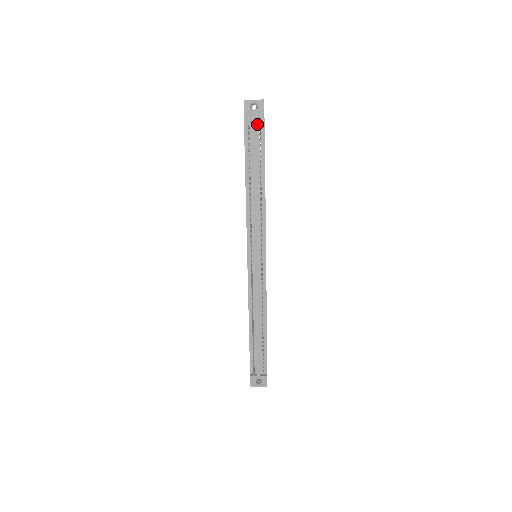
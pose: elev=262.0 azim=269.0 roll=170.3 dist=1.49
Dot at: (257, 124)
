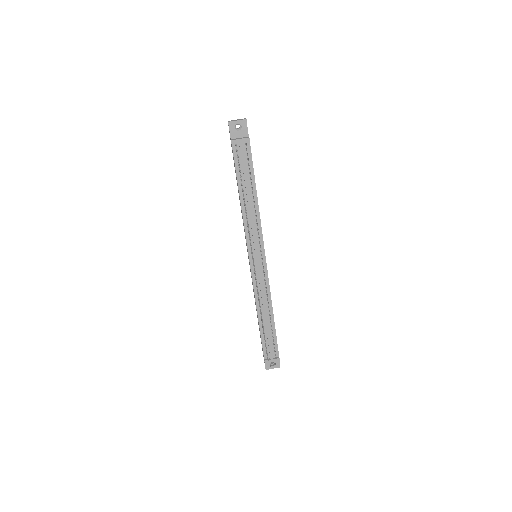
Dot at: (243, 142)
